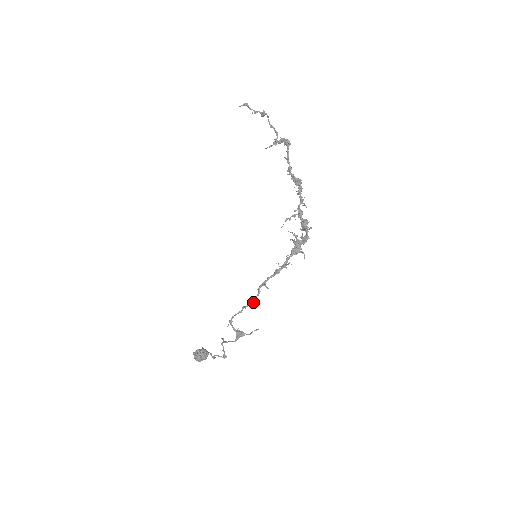
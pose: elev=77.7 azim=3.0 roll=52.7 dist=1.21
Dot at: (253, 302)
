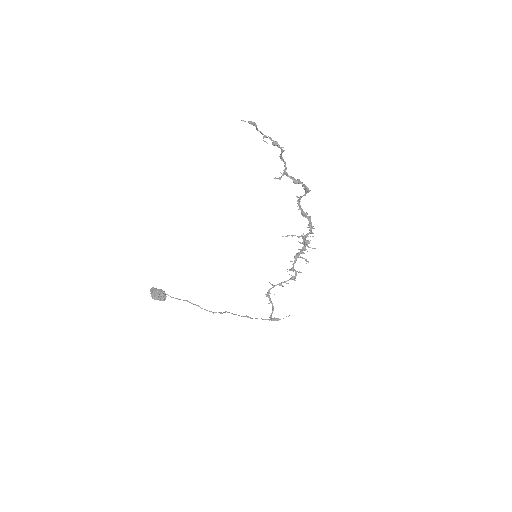
Dot at: (269, 293)
